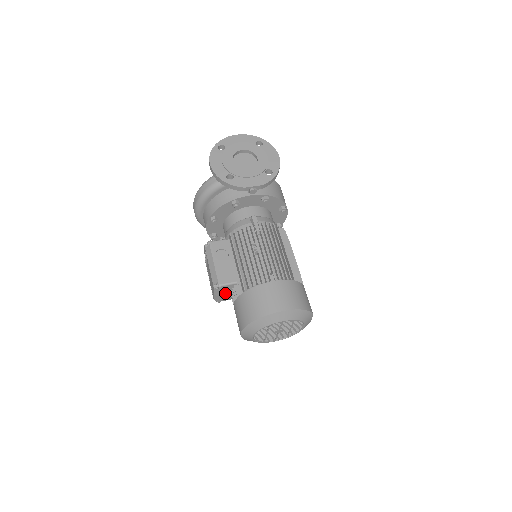
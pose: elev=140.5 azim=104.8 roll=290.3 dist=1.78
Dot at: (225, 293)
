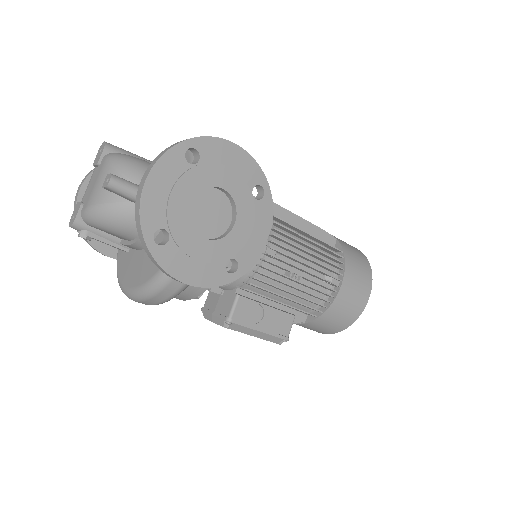
Dot at: occluded
